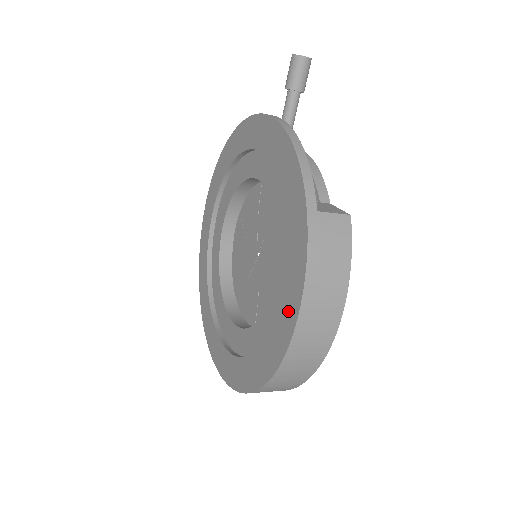
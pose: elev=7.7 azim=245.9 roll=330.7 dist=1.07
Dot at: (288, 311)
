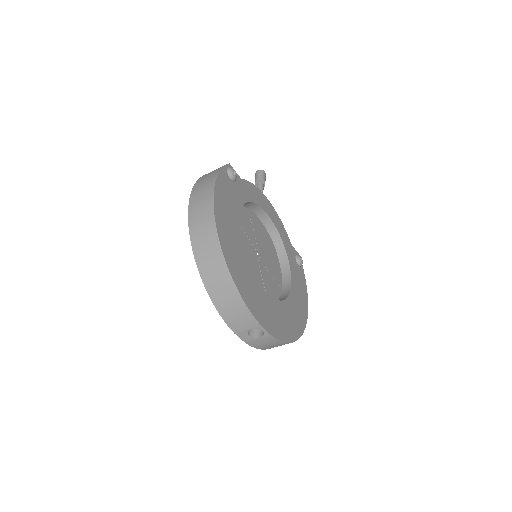
Dot at: occluded
